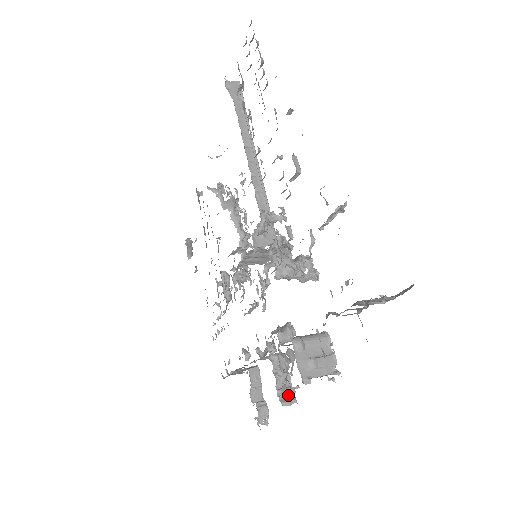
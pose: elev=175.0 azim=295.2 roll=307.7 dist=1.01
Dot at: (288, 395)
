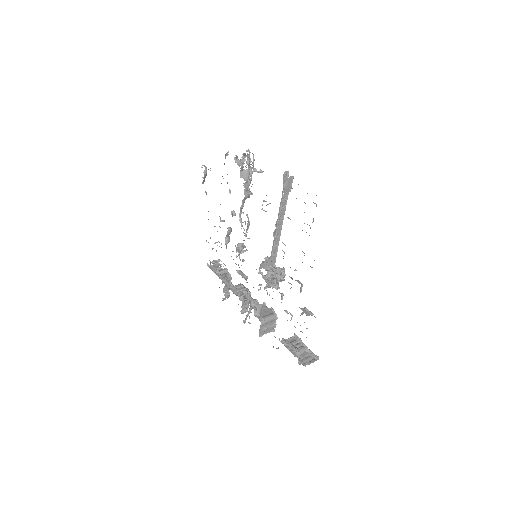
Dot at: (245, 309)
